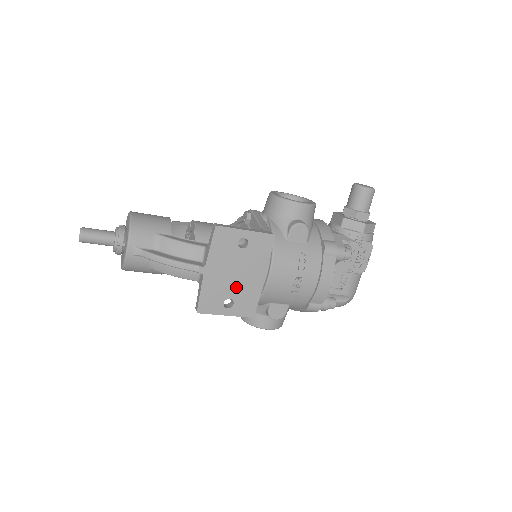
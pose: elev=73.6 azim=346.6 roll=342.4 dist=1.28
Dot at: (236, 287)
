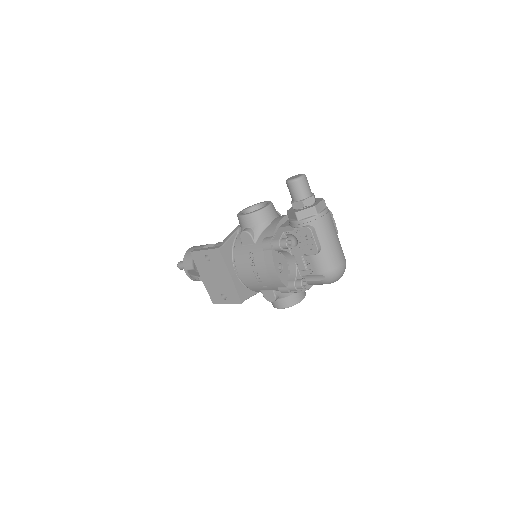
Dot at: (221, 286)
